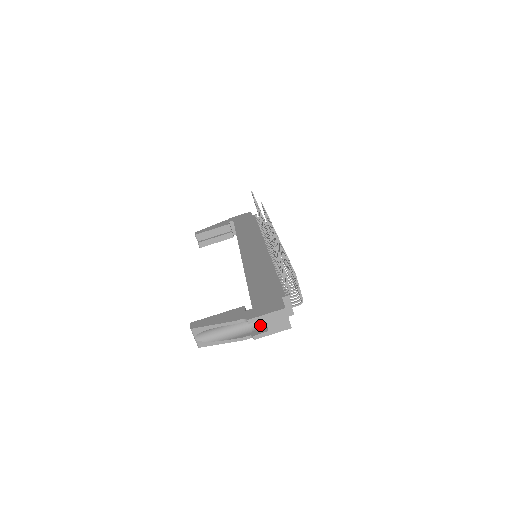
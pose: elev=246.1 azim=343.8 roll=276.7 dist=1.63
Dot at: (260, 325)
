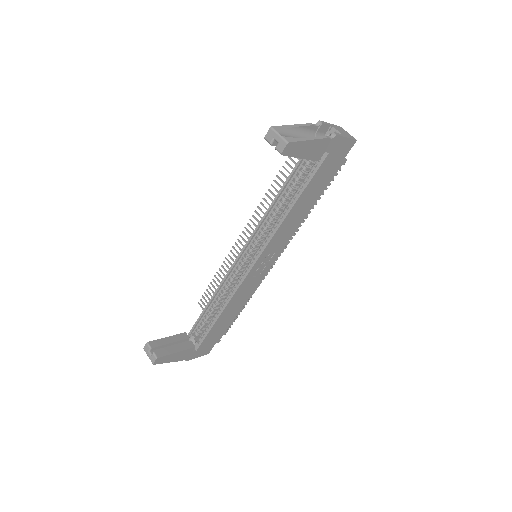
Dot at: occluded
